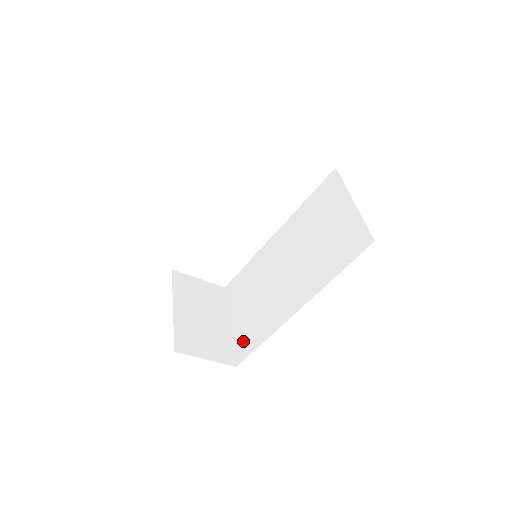
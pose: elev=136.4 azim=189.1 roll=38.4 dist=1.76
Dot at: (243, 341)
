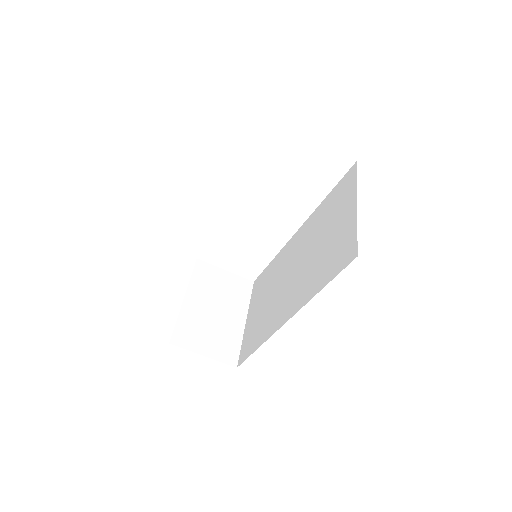
Dot at: (247, 342)
